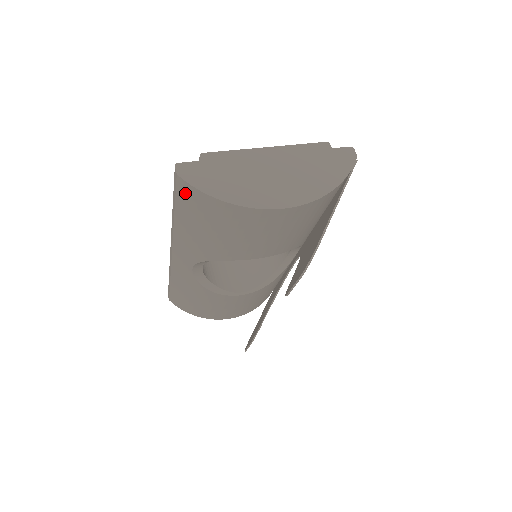
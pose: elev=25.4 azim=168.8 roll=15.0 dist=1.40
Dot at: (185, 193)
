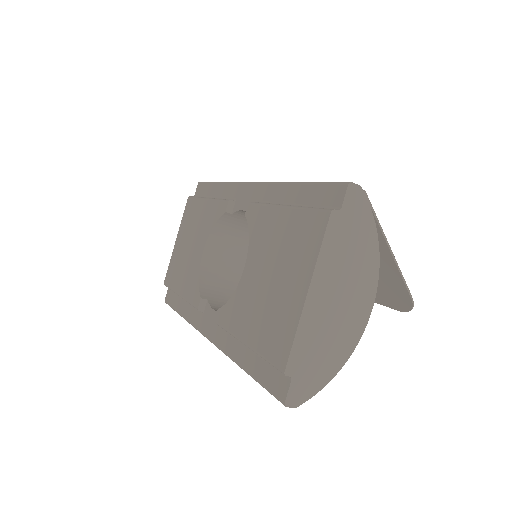
Dot at: occluded
